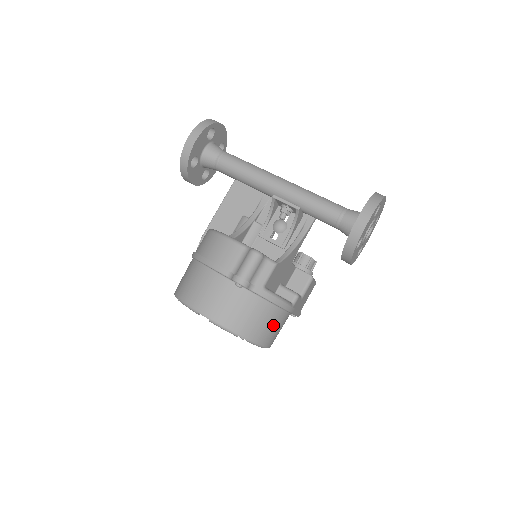
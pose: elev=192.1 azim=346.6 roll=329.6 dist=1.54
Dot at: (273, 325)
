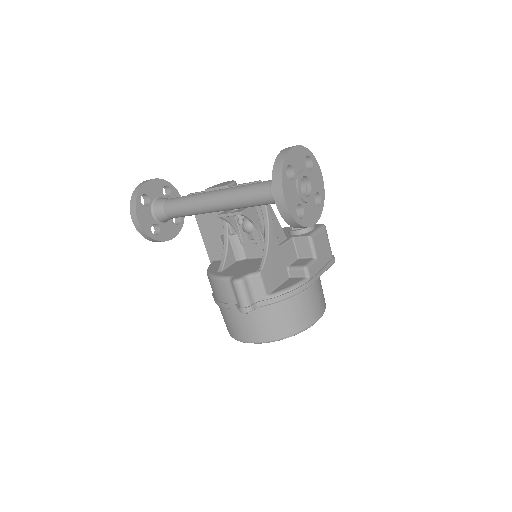
Dot at: (304, 308)
